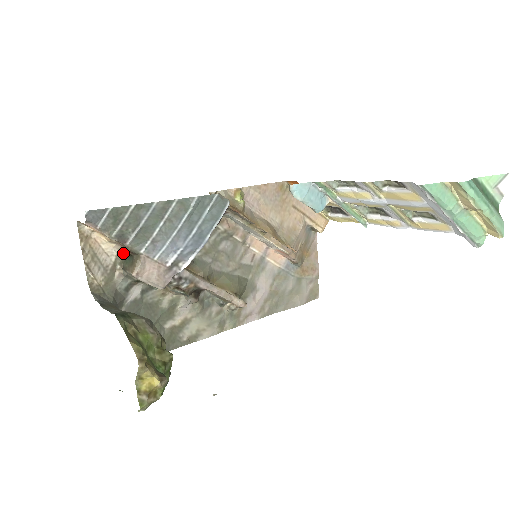
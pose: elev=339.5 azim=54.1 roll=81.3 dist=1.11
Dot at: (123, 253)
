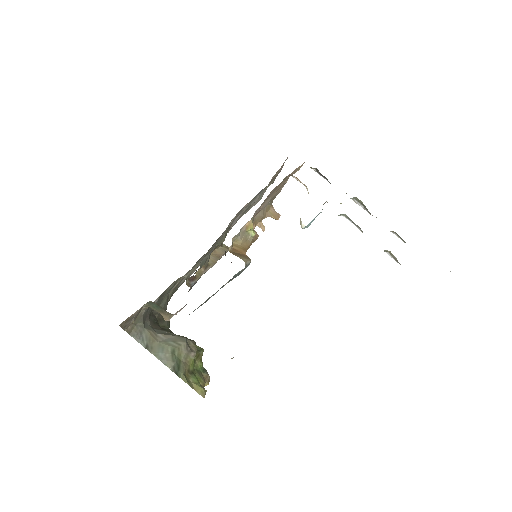
Dot at: (148, 302)
